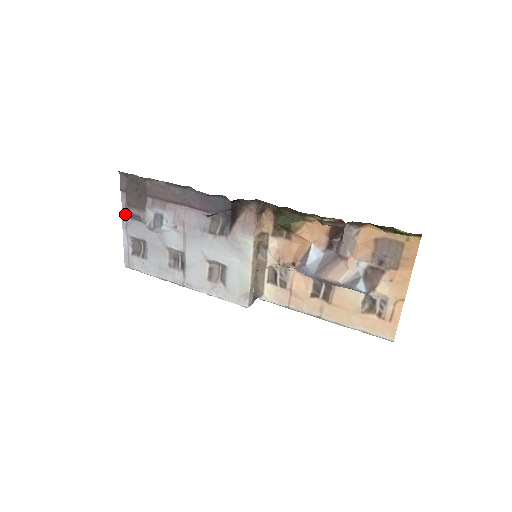
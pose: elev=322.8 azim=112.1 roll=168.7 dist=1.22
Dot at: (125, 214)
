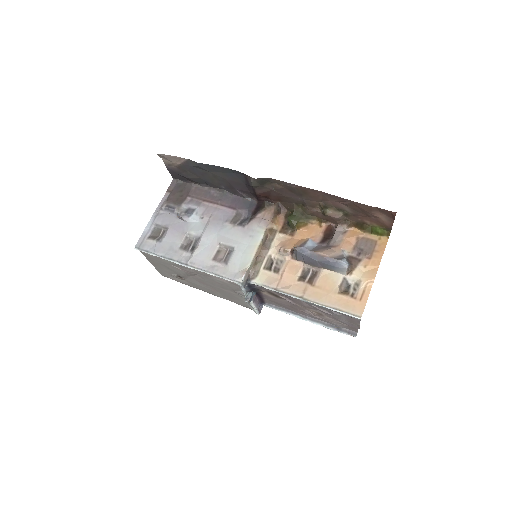
Dot at: (161, 207)
